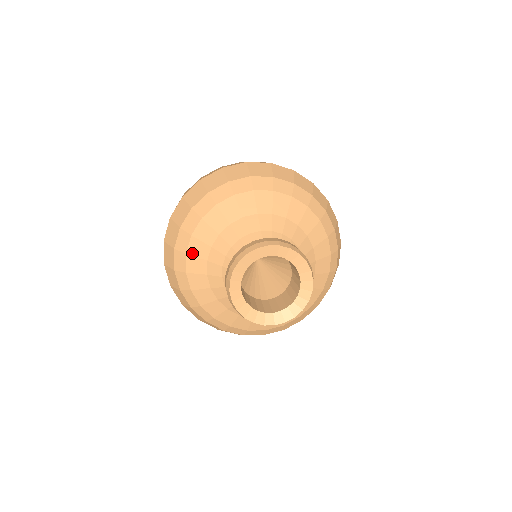
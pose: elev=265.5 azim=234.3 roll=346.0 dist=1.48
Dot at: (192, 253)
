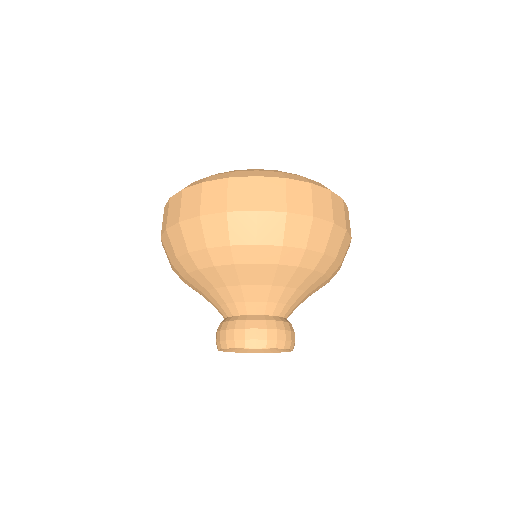
Dot at: (205, 274)
